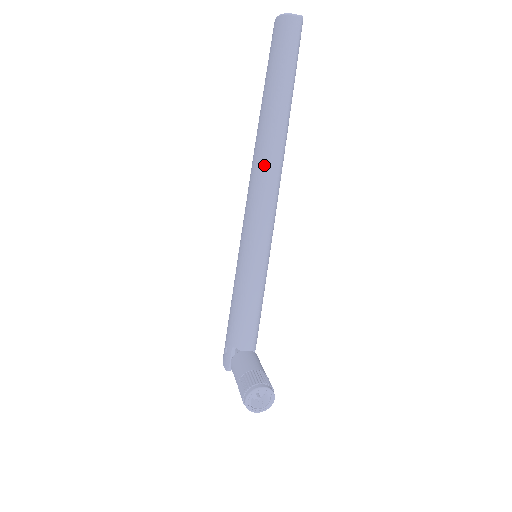
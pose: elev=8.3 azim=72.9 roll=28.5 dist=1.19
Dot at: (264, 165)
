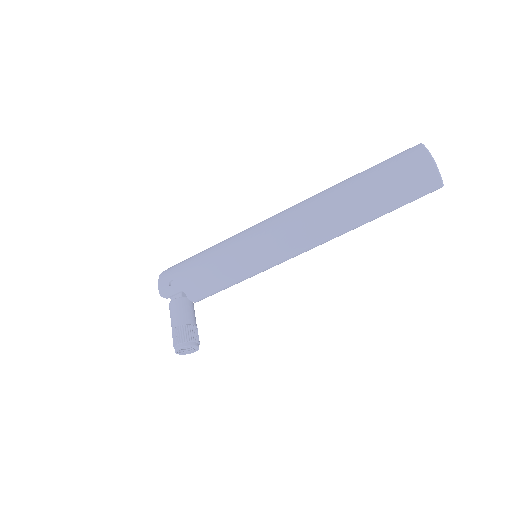
Dot at: (326, 228)
